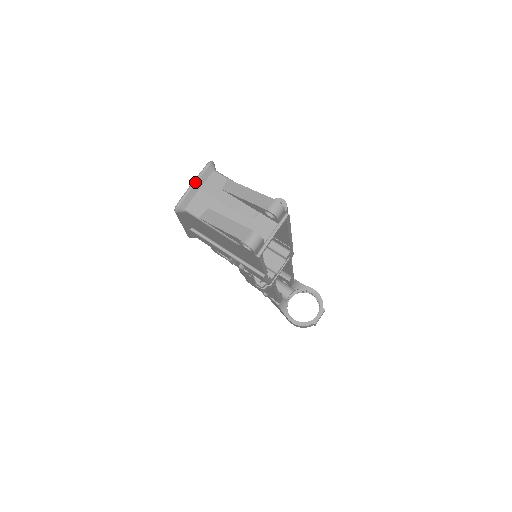
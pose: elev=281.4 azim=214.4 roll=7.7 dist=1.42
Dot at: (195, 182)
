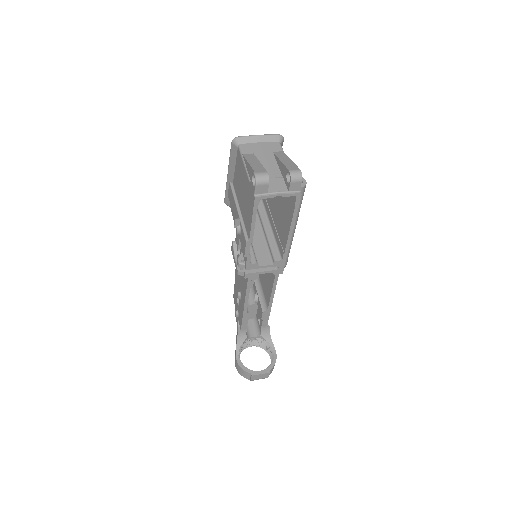
Dot at: (261, 135)
